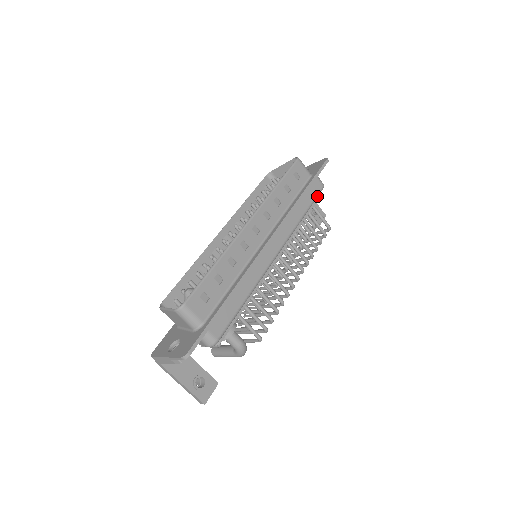
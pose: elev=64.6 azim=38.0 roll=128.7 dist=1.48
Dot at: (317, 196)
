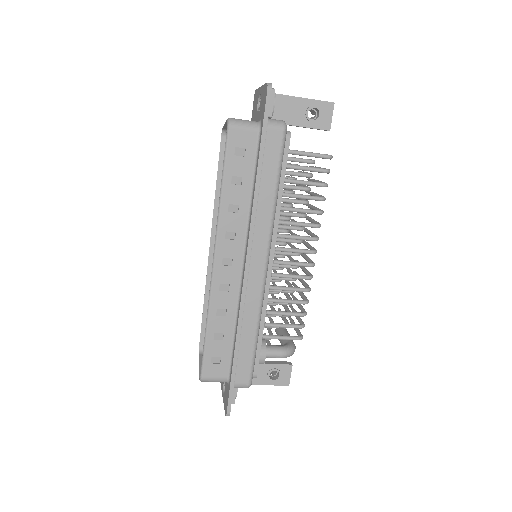
Dot at: (282, 152)
